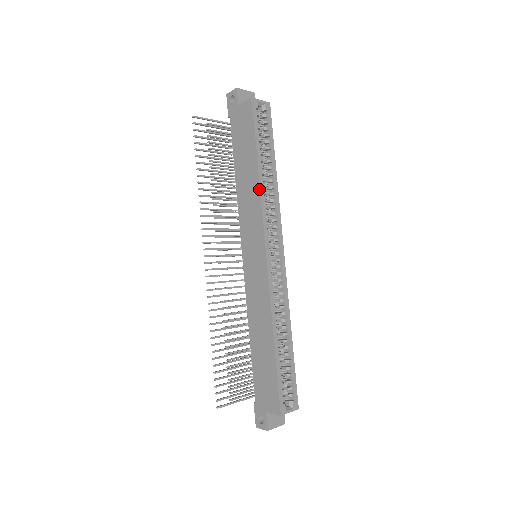
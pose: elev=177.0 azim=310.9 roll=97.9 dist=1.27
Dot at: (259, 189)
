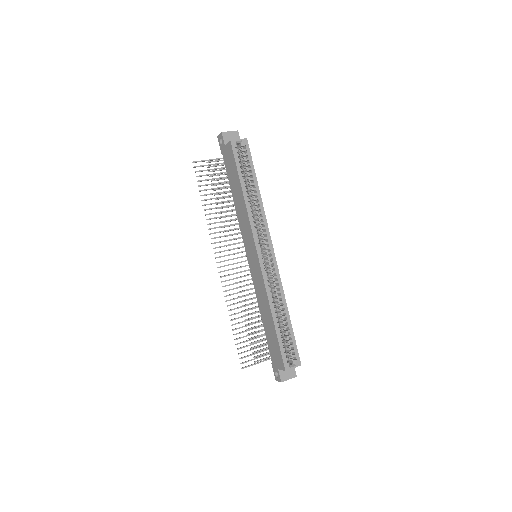
Dot at: (246, 208)
